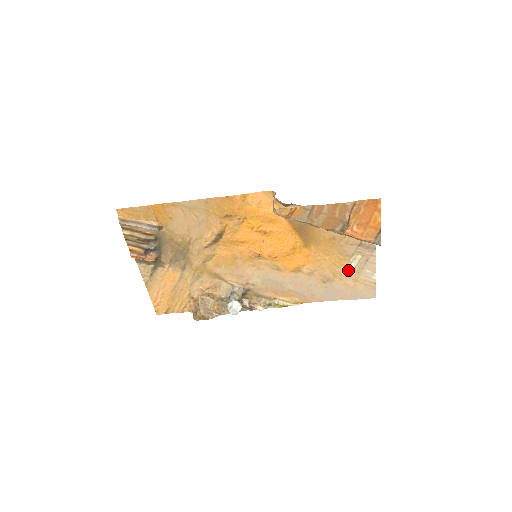
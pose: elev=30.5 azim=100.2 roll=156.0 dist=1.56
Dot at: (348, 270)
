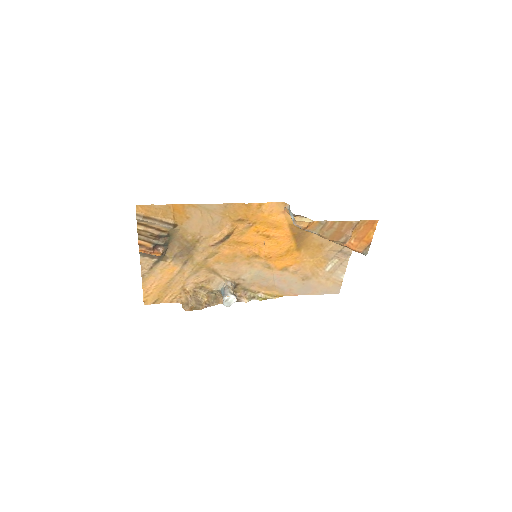
Dot at: (324, 271)
